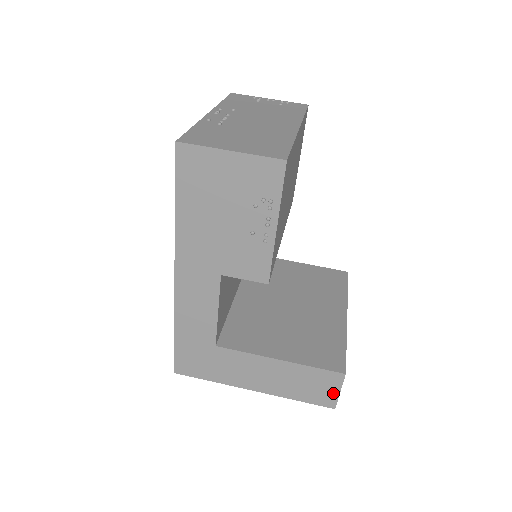
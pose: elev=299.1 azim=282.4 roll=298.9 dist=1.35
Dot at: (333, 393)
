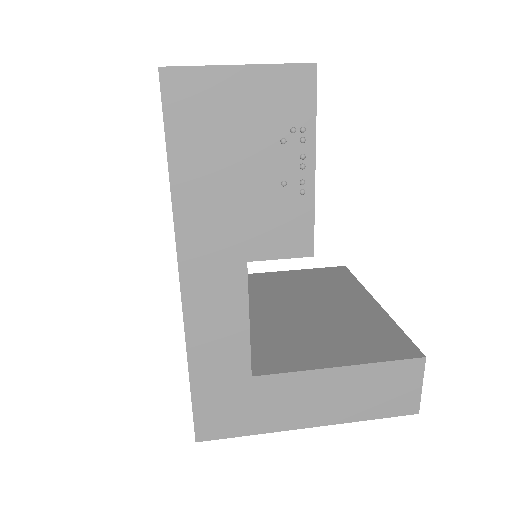
Dot at: (414, 391)
